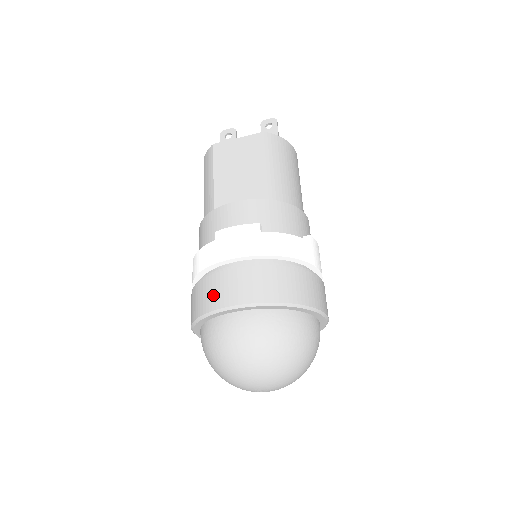
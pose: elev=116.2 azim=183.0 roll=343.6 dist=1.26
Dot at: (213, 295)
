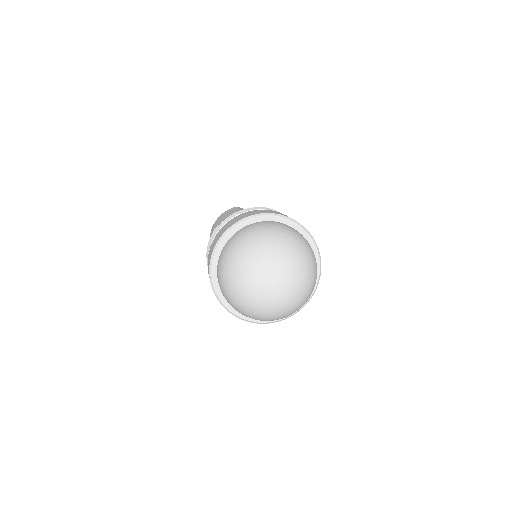
Dot at: (263, 211)
